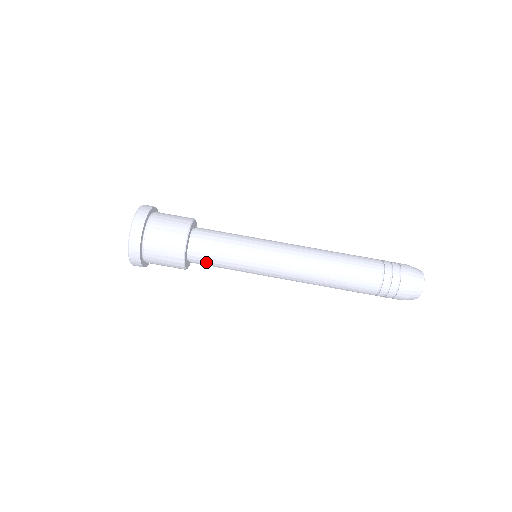
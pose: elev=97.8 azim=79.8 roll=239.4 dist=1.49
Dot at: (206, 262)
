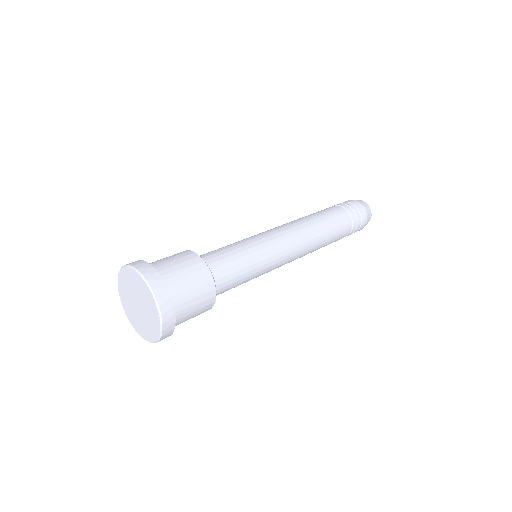
Dot at: (227, 271)
